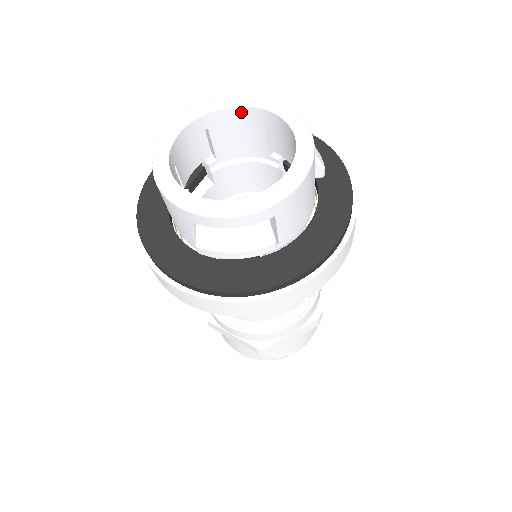
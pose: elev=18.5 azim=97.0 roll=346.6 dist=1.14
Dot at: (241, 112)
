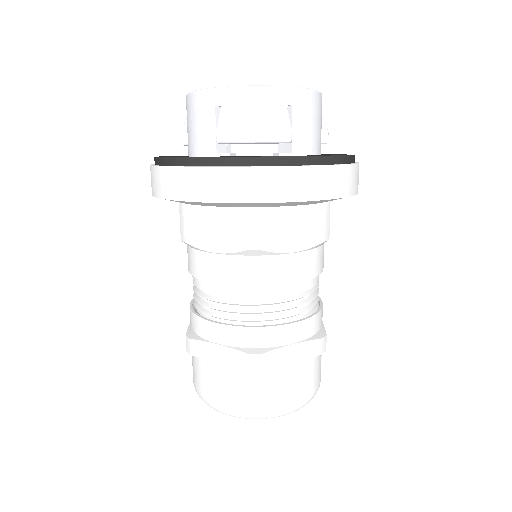
Dot at: occluded
